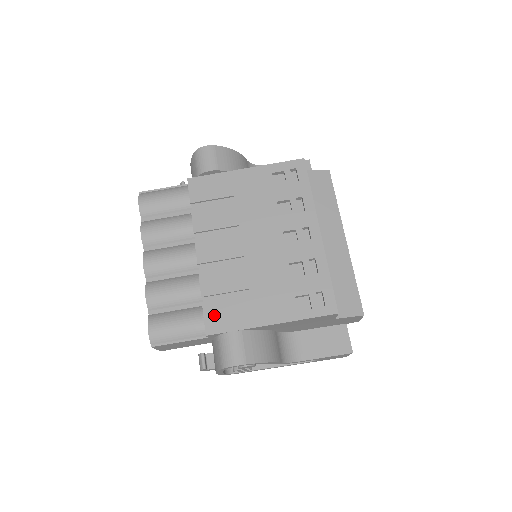
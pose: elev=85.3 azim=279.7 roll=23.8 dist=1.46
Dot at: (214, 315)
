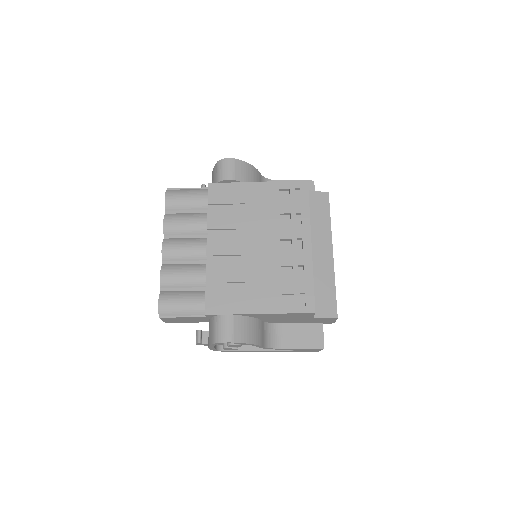
Dot at: (214, 299)
